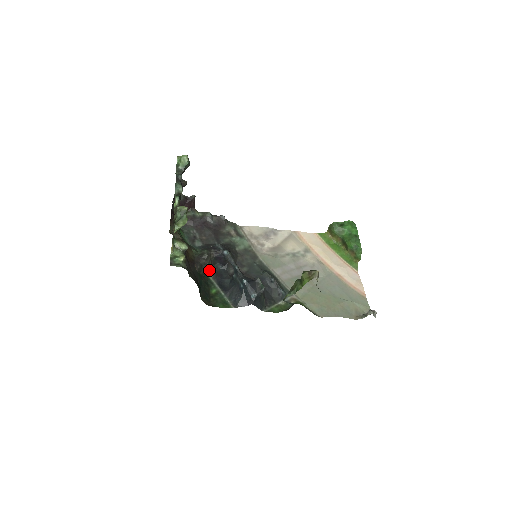
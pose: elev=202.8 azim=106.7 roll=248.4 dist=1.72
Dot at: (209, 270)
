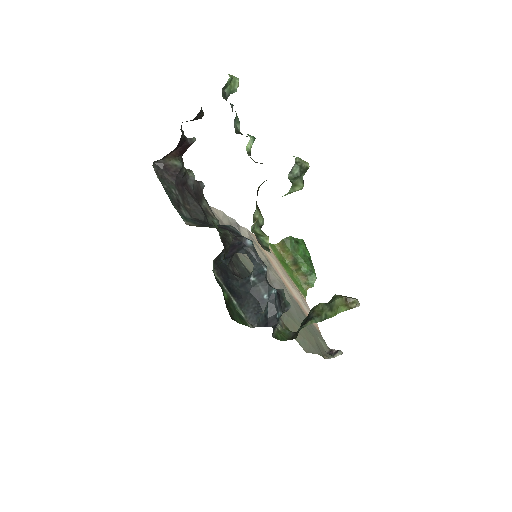
Dot at: (214, 260)
